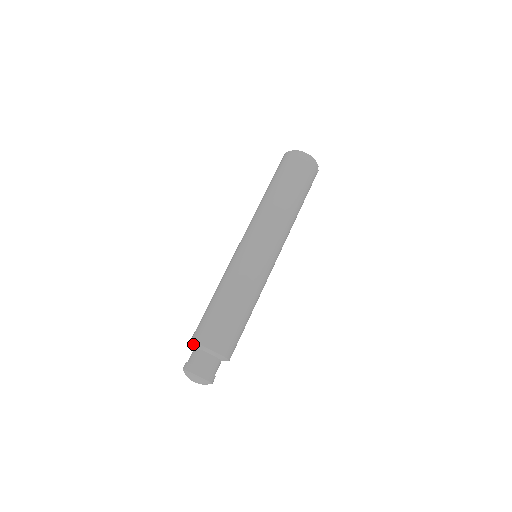
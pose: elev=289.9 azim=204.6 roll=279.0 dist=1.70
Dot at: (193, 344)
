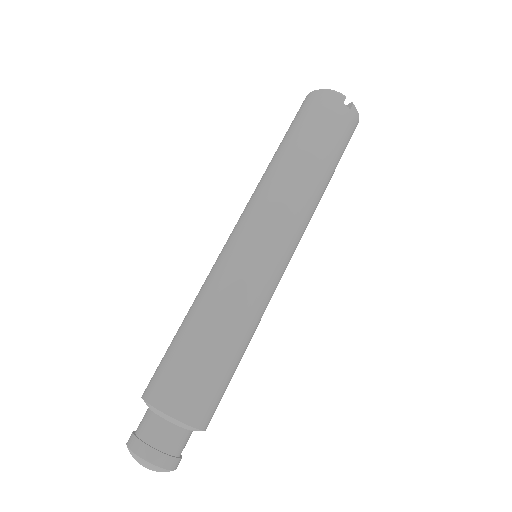
Dot at: occluded
